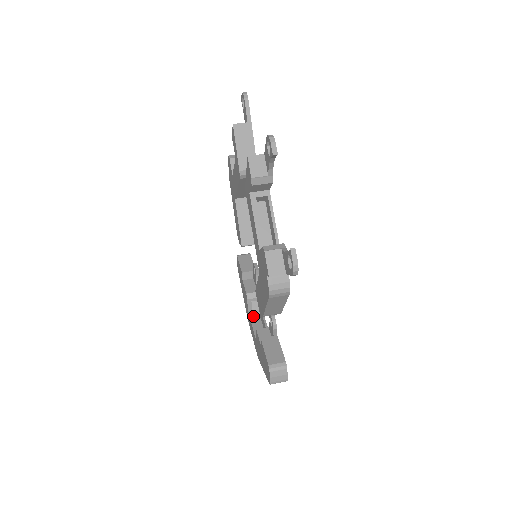
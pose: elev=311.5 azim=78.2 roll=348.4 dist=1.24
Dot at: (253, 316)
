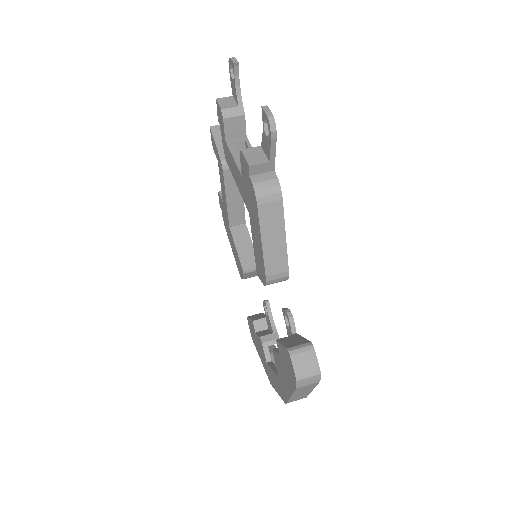
Dot at: (273, 364)
